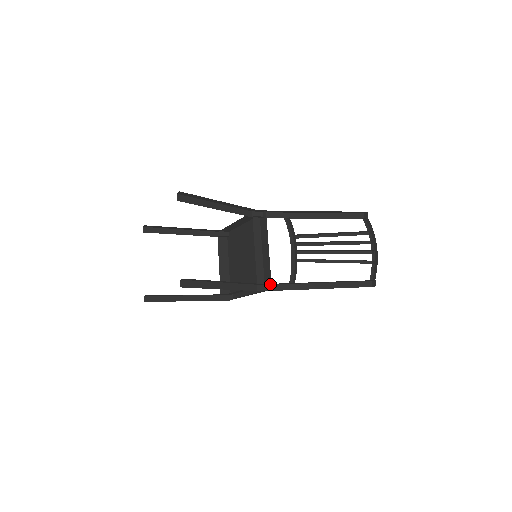
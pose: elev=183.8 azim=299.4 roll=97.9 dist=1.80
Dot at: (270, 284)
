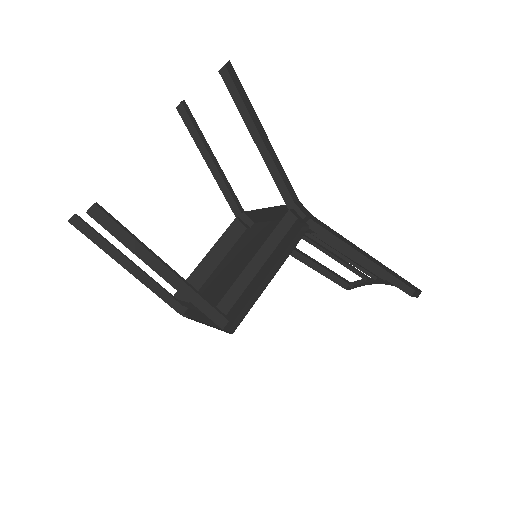
Dot at: (305, 217)
